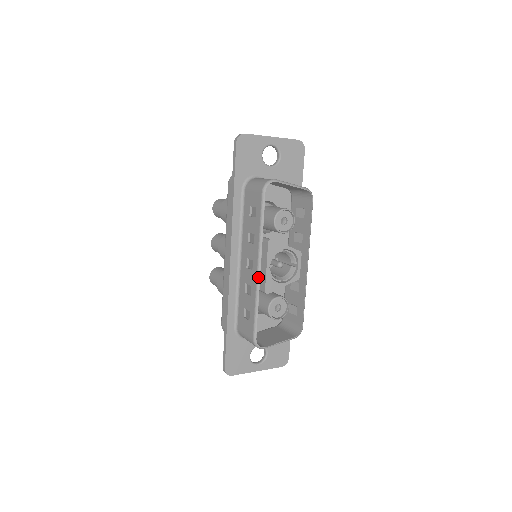
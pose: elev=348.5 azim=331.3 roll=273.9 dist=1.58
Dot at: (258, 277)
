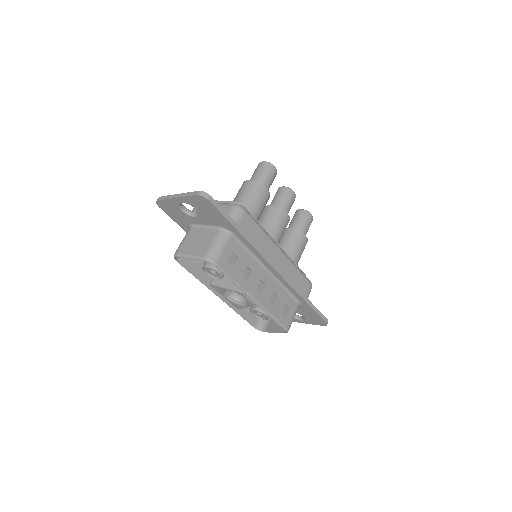
Dot at: (223, 301)
